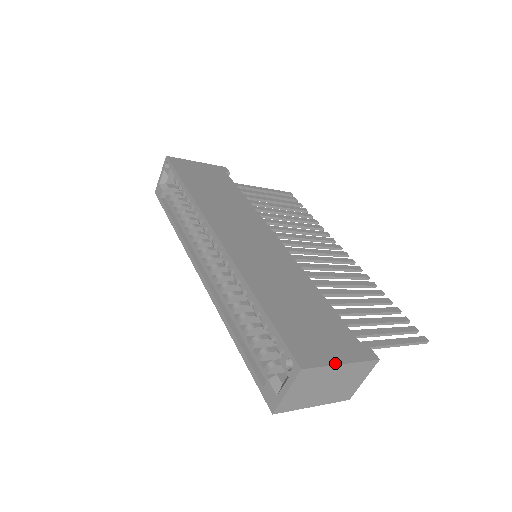
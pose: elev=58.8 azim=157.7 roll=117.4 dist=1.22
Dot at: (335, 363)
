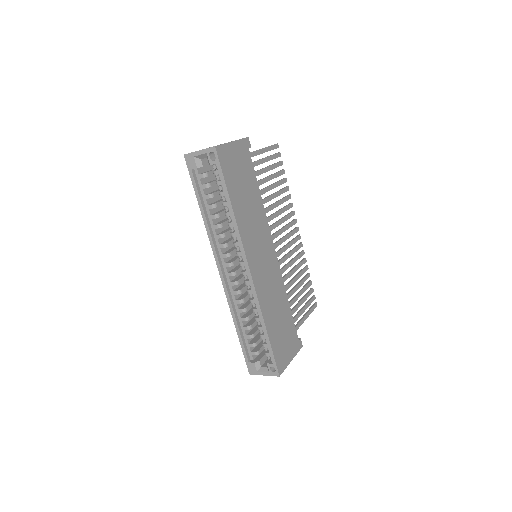
Dot at: (289, 363)
